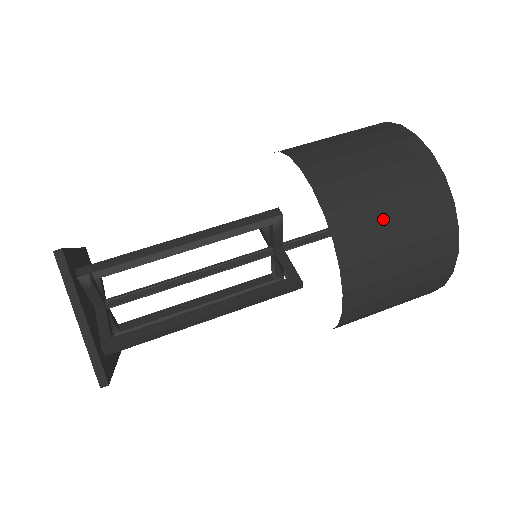
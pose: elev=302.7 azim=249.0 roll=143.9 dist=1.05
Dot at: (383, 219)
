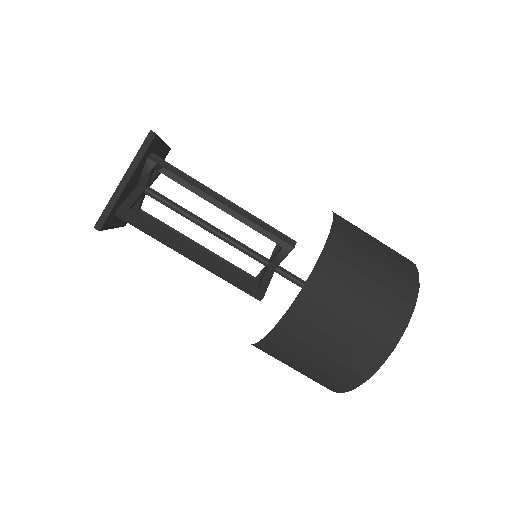
Dot at: occluded
